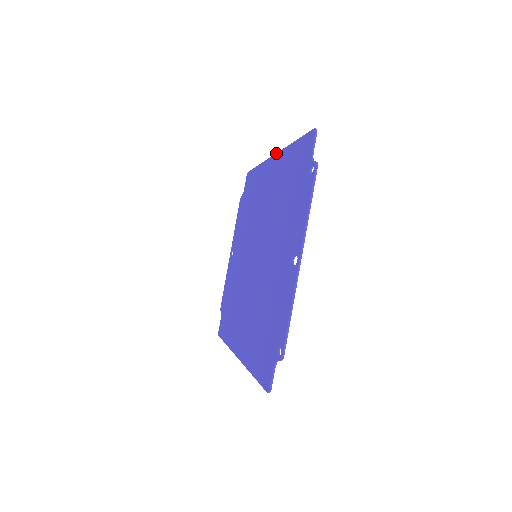
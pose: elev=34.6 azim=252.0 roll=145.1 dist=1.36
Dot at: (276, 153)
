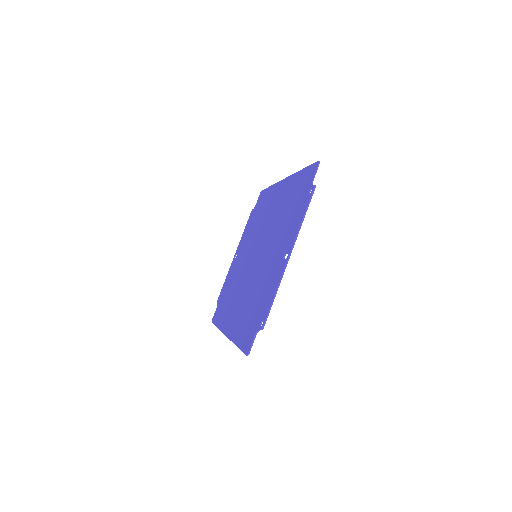
Dot at: (287, 177)
